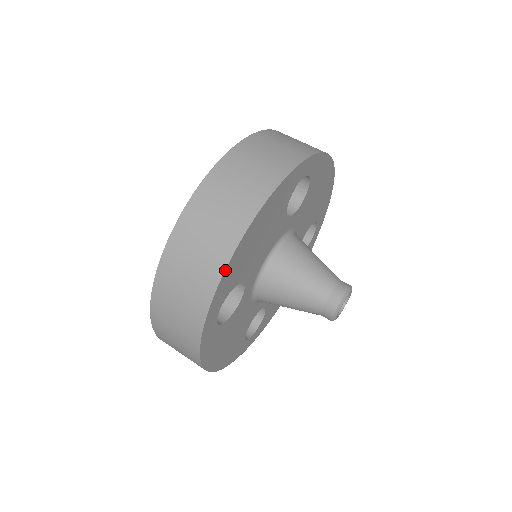
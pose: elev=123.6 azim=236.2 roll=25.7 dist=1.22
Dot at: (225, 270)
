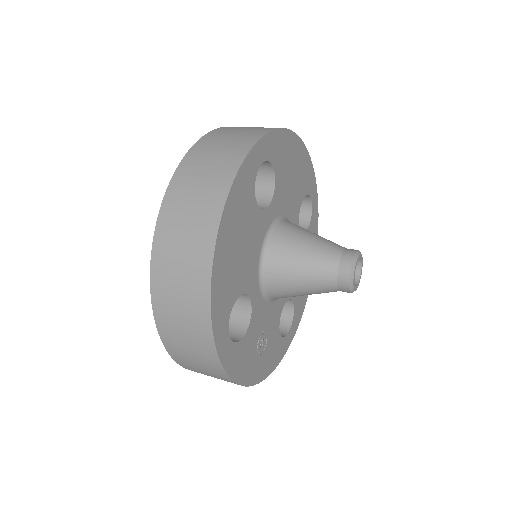
Dot at: (284, 129)
